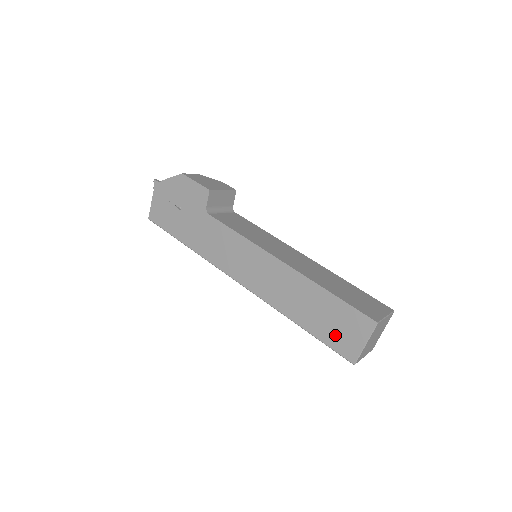
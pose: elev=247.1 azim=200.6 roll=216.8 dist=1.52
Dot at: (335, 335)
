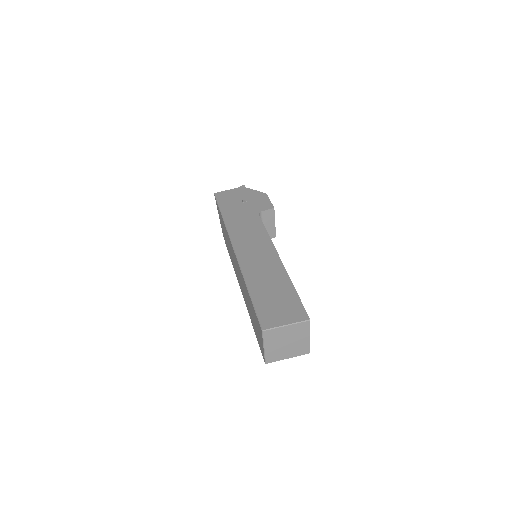
Dot at: (269, 308)
